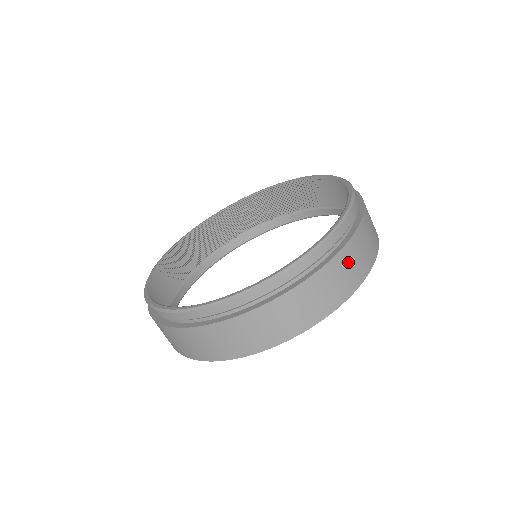
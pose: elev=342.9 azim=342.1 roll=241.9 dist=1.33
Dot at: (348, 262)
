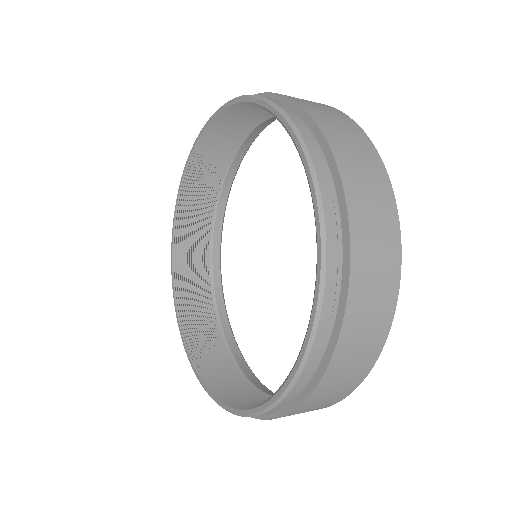
Dot at: (344, 366)
